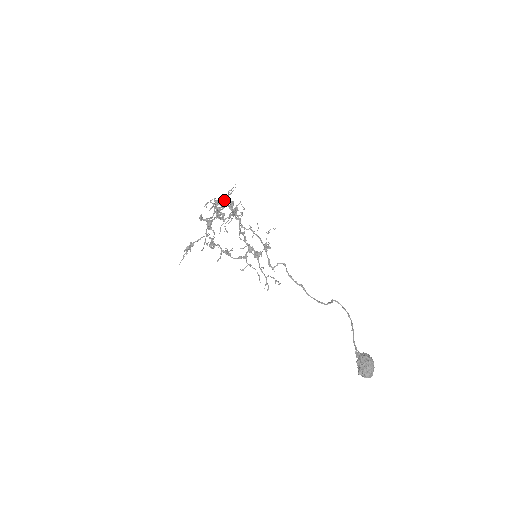
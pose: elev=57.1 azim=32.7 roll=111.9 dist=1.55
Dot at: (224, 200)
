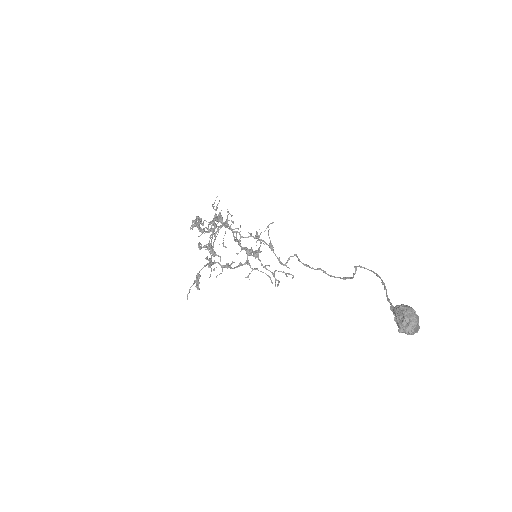
Dot at: occluded
